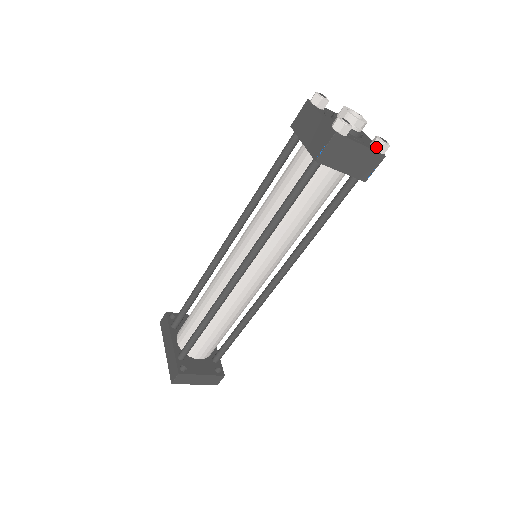
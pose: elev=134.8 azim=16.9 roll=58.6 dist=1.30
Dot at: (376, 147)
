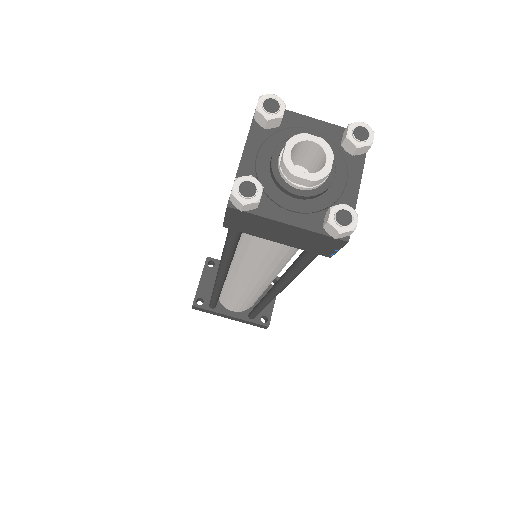
Dot at: (361, 153)
